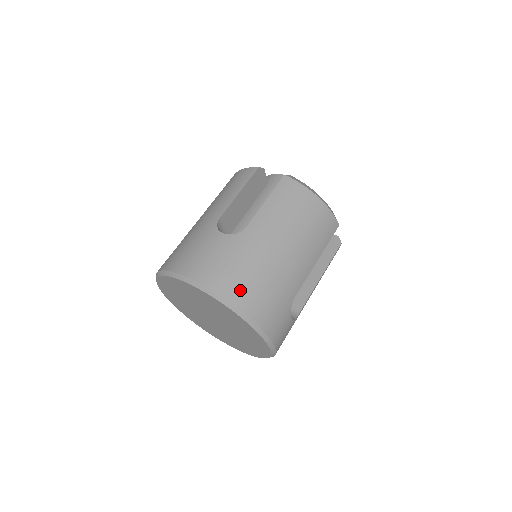
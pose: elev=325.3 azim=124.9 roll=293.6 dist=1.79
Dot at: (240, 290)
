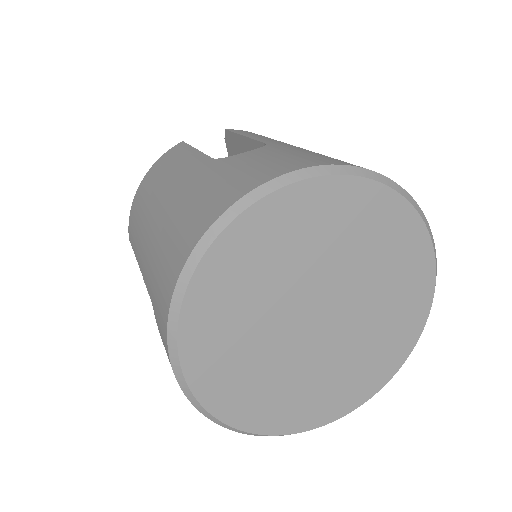
Dot at: occluded
